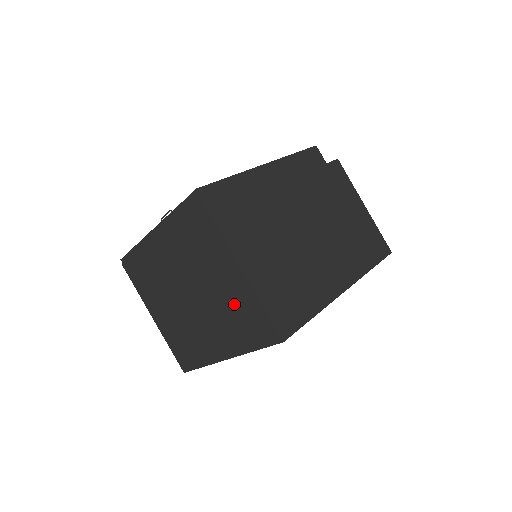
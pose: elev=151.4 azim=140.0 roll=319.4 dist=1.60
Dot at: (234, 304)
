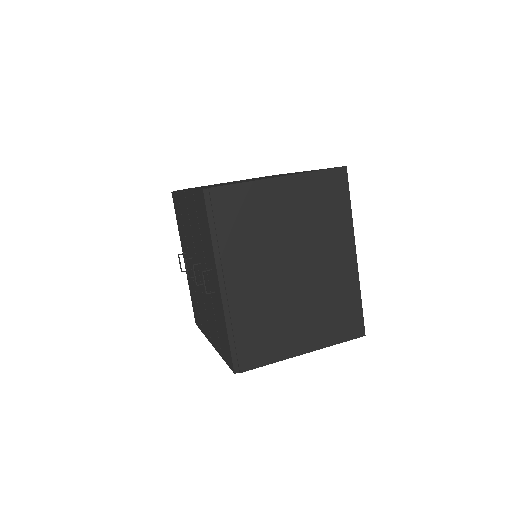
Dot at: (309, 207)
